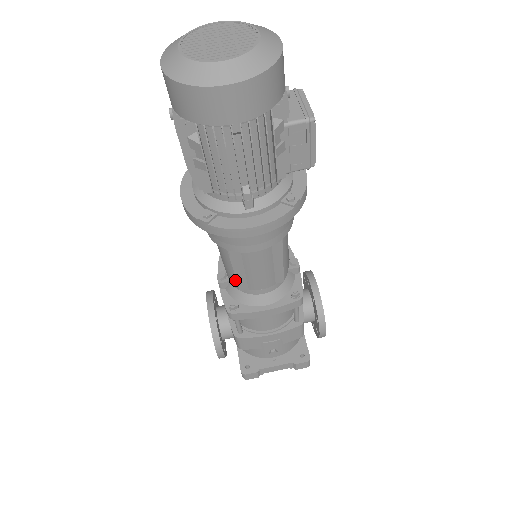
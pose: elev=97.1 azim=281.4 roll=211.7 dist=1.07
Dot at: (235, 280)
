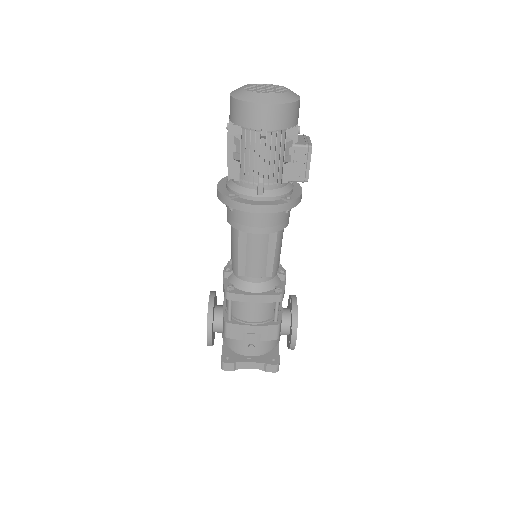
Dot at: (237, 265)
